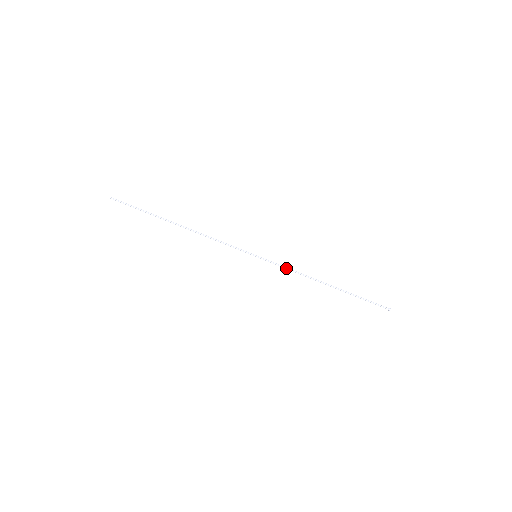
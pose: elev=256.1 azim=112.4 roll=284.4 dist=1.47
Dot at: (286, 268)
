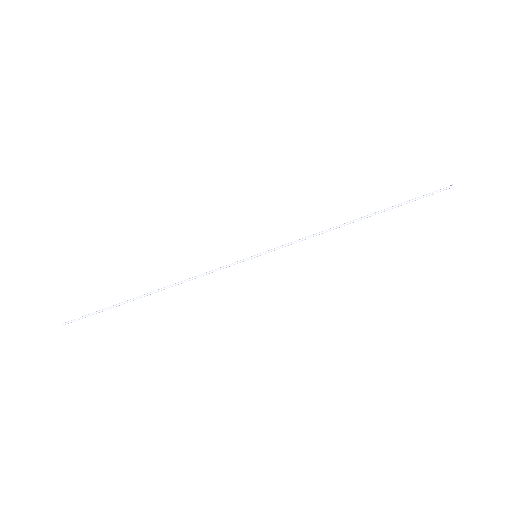
Dot at: (298, 241)
